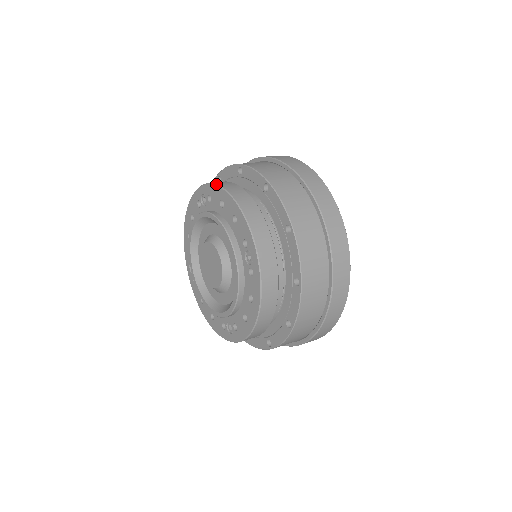
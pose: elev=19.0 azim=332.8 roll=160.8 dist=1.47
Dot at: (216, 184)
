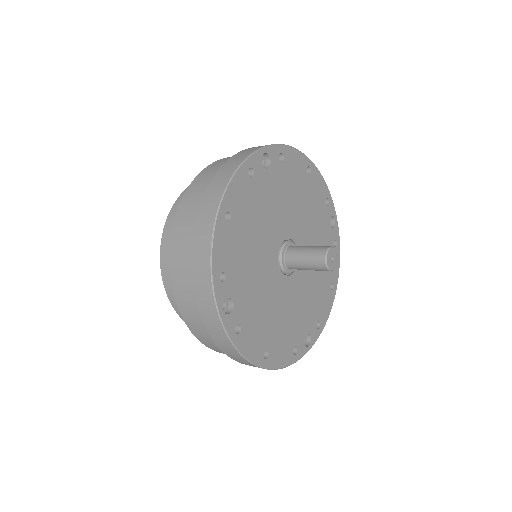
Dot at: occluded
